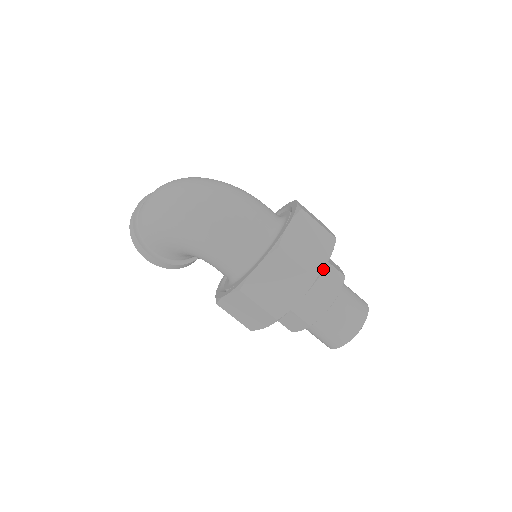
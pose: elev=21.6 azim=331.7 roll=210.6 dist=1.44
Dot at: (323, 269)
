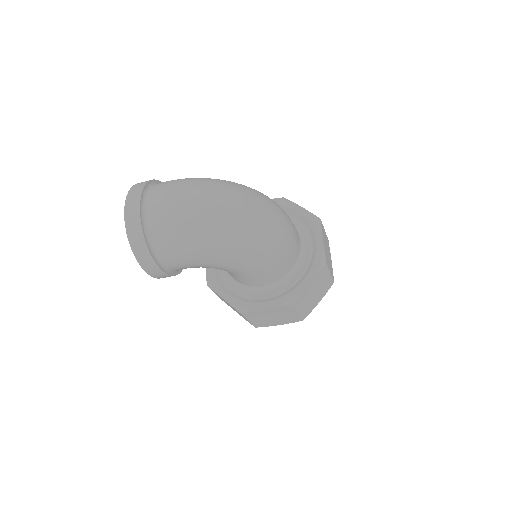
Dot at: occluded
